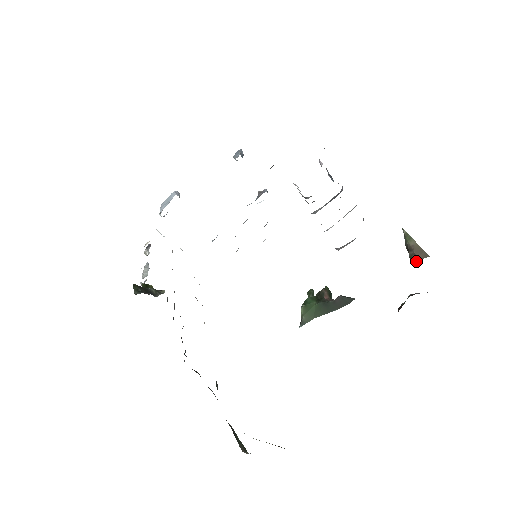
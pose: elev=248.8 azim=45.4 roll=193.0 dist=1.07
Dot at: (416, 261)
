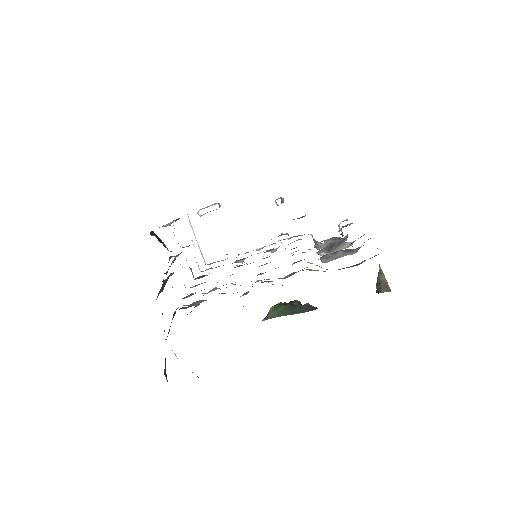
Dot at: (380, 292)
